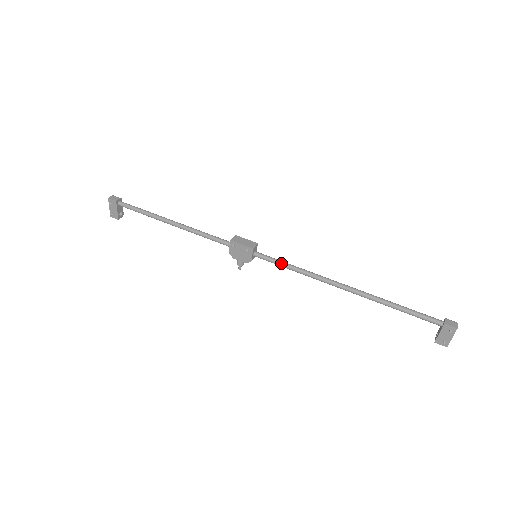
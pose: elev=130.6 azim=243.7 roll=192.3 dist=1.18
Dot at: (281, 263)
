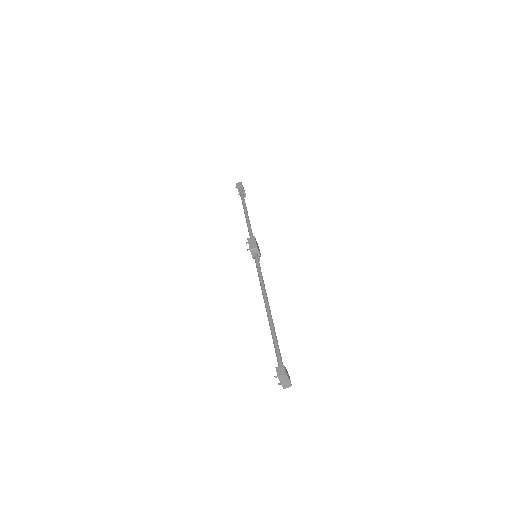
Dot at: (257, 268)
